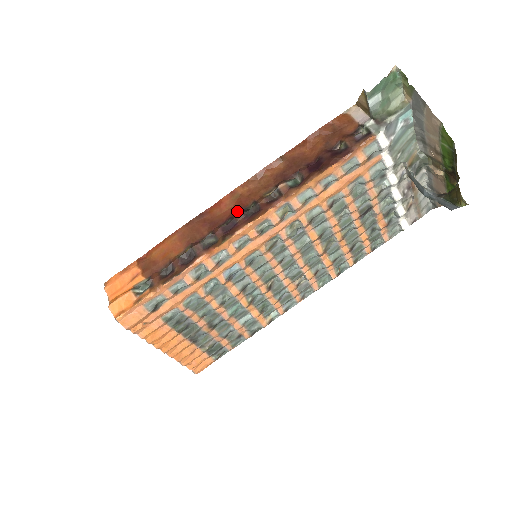
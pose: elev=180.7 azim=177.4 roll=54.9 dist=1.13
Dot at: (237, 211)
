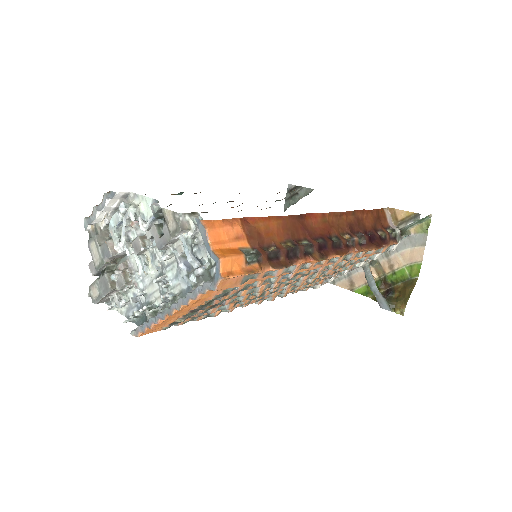
Dot at: (326, 235)
